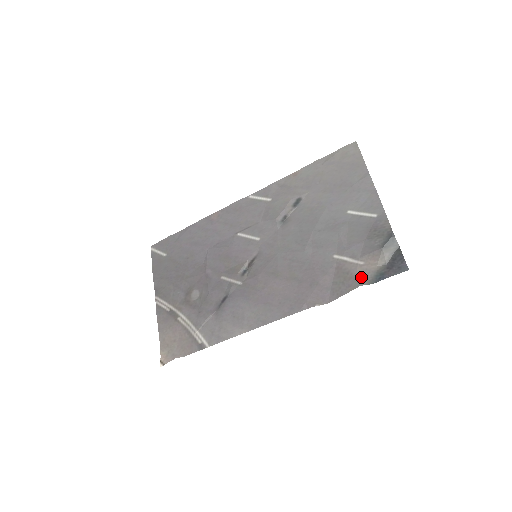
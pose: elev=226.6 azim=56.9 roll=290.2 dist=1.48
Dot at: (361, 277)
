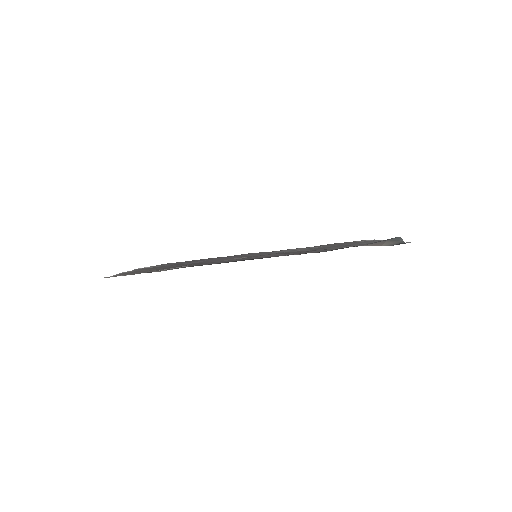
Dot at: occluded
